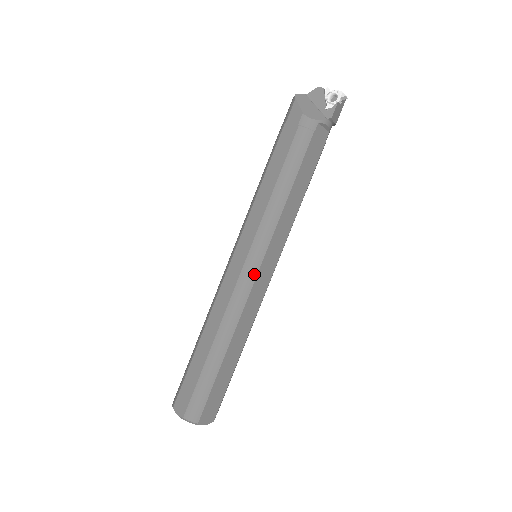
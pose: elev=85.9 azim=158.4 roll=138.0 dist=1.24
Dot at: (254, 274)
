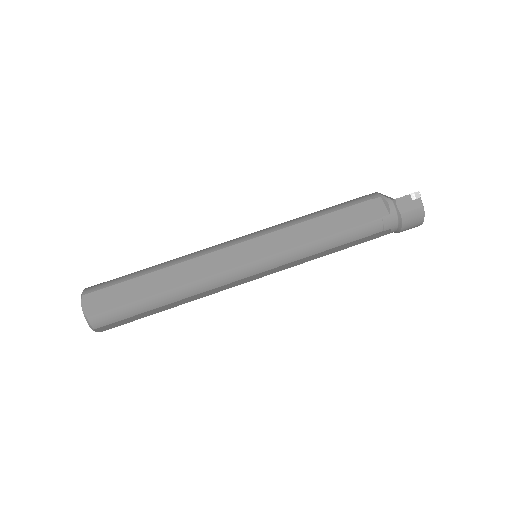
Dot at: (236, 242)
